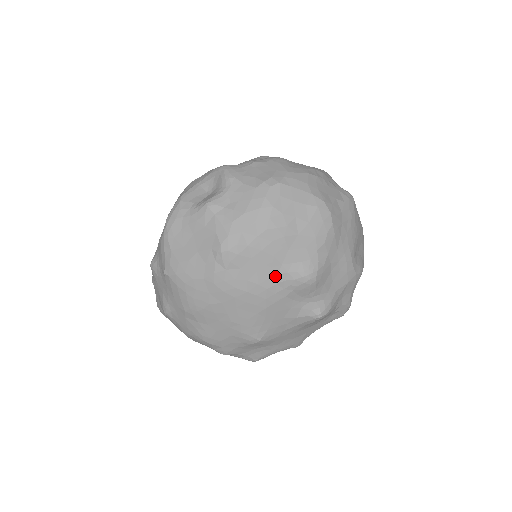
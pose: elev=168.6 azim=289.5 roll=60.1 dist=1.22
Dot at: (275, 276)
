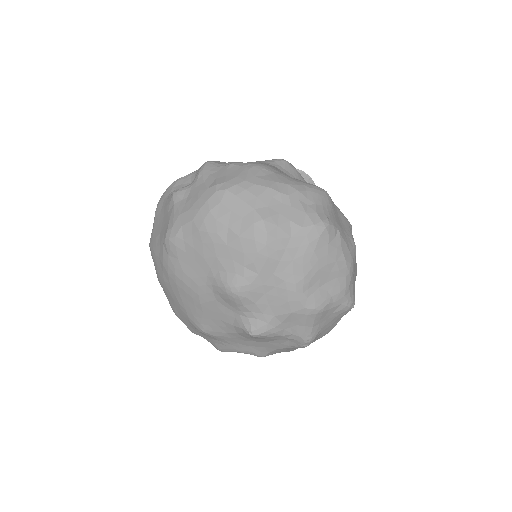
Dot at: (205, 277)
